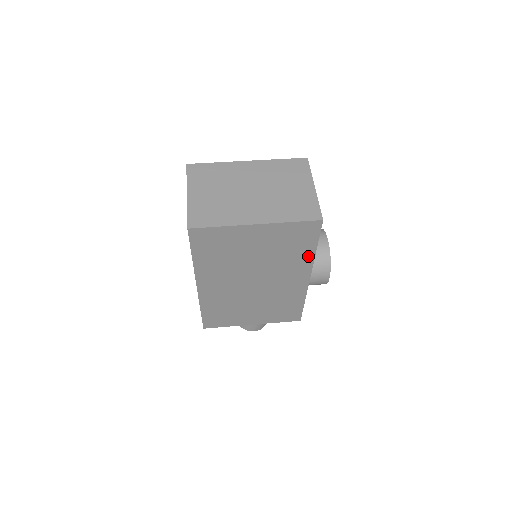
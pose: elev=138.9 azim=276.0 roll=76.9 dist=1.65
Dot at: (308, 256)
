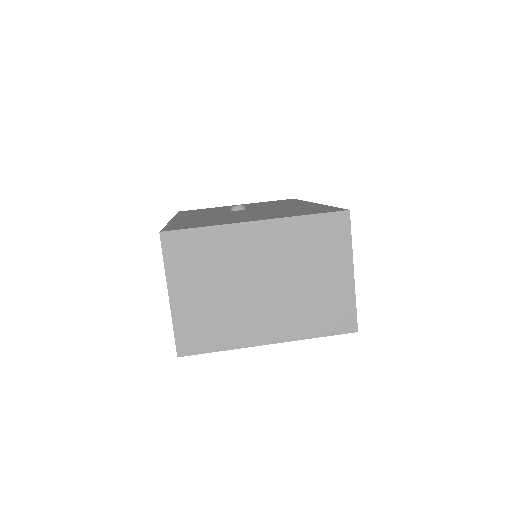
Dot at: occluded
